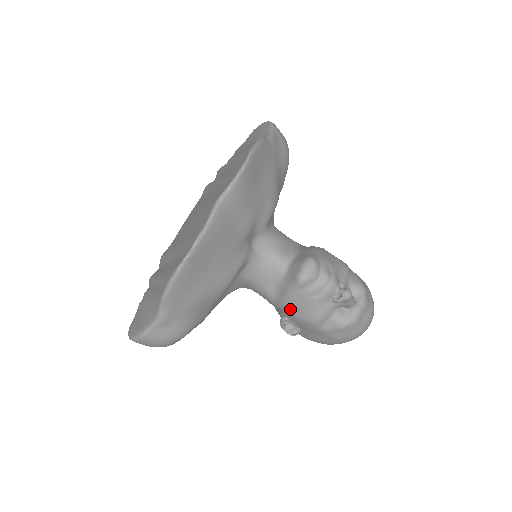
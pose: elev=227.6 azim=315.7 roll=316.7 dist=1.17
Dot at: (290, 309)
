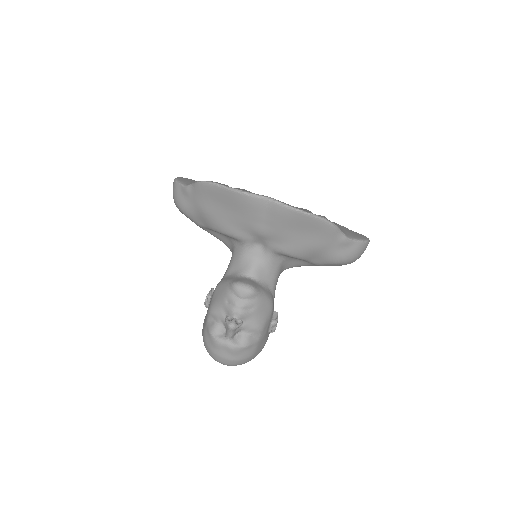
Dot at: (217, 288)
